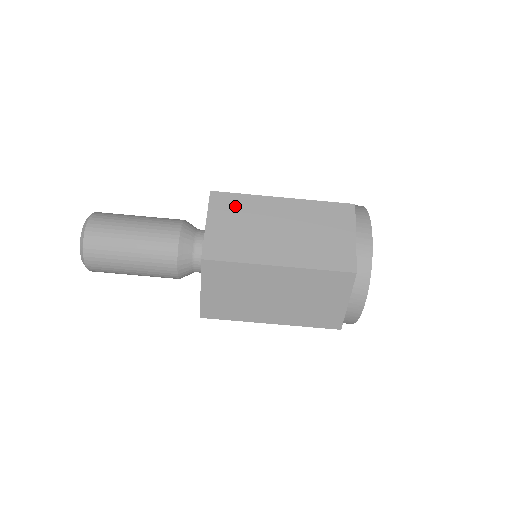
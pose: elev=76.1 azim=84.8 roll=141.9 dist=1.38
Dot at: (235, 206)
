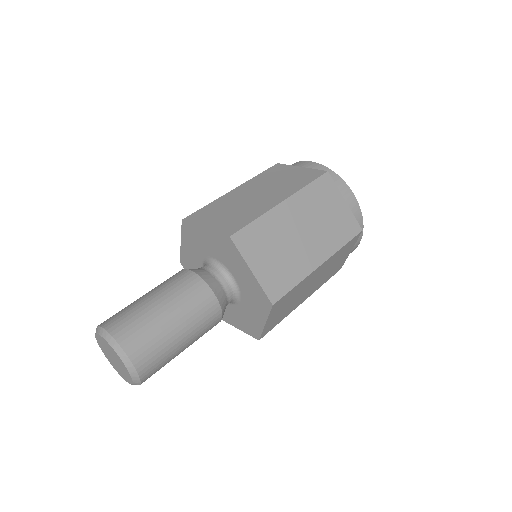
Dot at: (210, 211)
